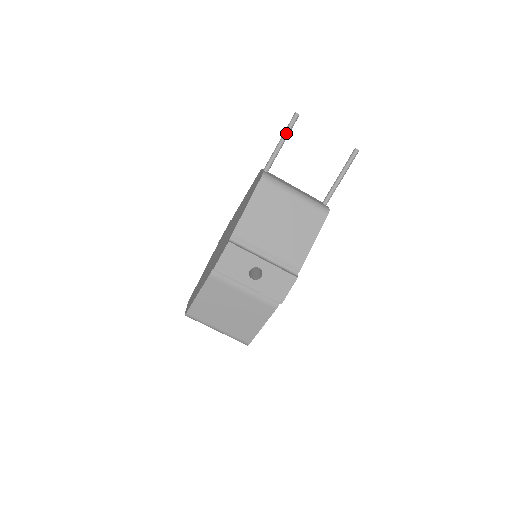
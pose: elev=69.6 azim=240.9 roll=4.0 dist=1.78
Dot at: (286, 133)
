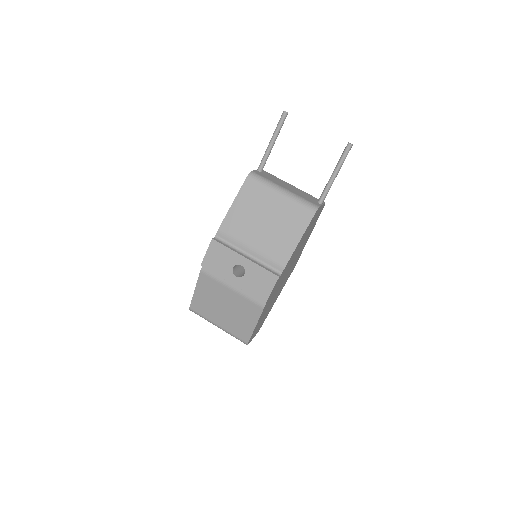
Dot at: (275, 132)
